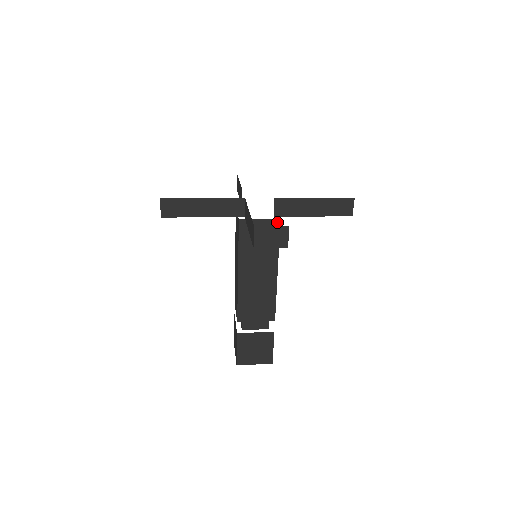
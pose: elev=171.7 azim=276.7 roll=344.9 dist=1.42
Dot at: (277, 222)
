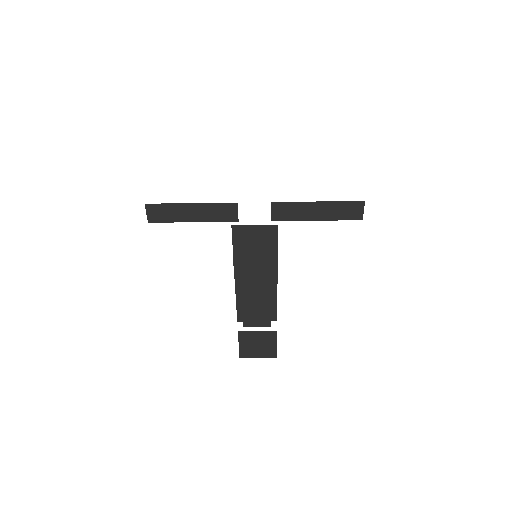
Dot at: (274, 228)
